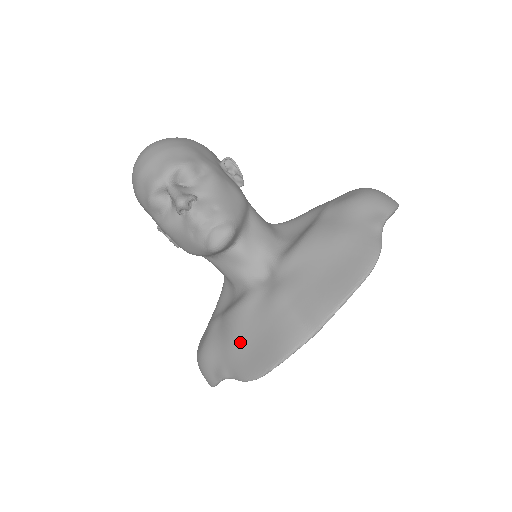
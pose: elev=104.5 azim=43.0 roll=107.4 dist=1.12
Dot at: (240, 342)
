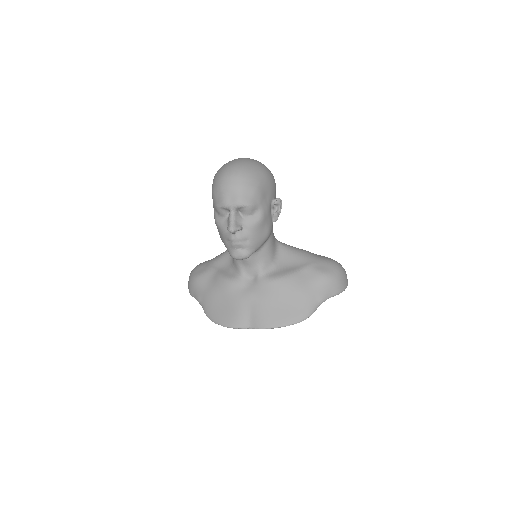
Dot at: (216, 298)
